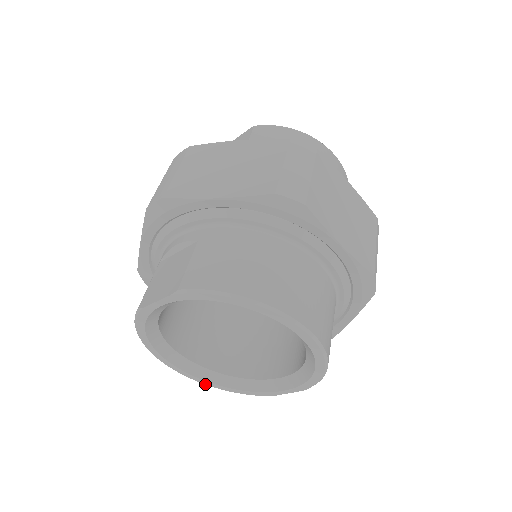
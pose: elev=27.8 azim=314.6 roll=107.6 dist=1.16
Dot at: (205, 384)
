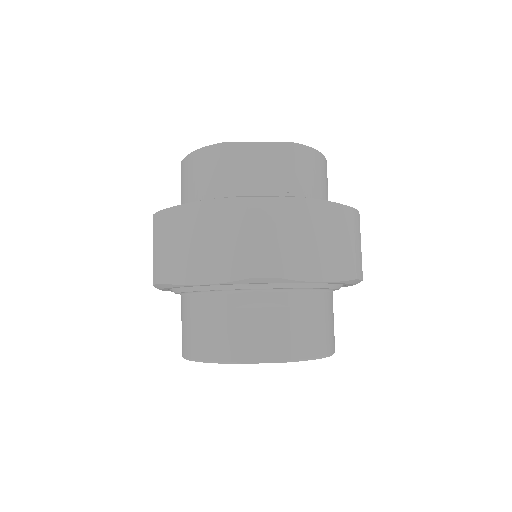
Dot at: occluded
